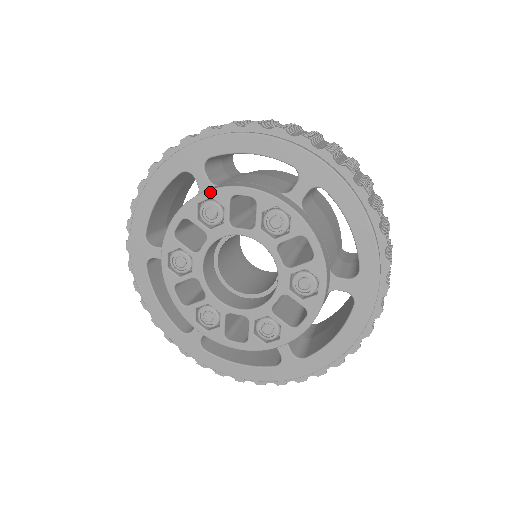
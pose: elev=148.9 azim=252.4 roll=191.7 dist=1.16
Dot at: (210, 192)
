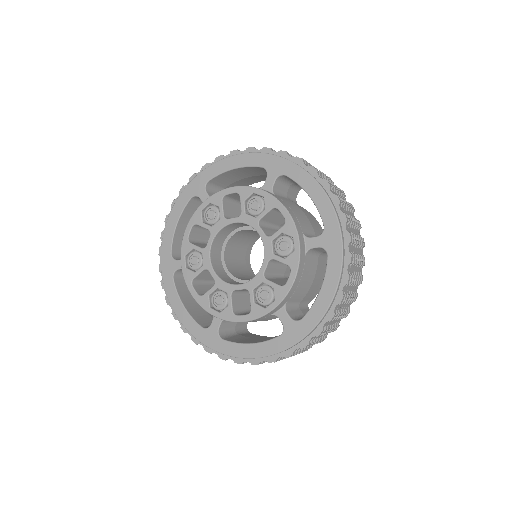
Dot at: (208, 199)
